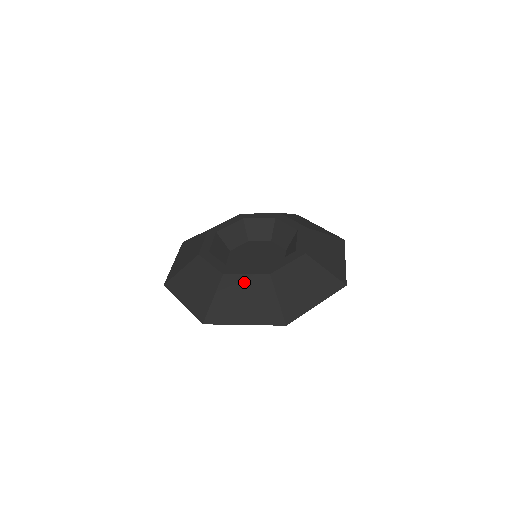
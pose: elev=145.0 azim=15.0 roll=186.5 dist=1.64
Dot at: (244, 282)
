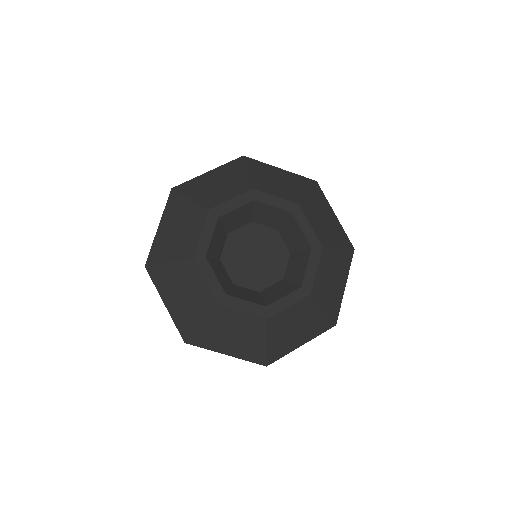
Dot at: (198, 283)
